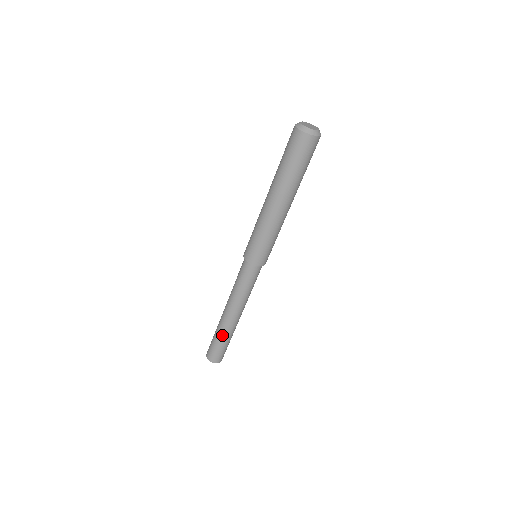
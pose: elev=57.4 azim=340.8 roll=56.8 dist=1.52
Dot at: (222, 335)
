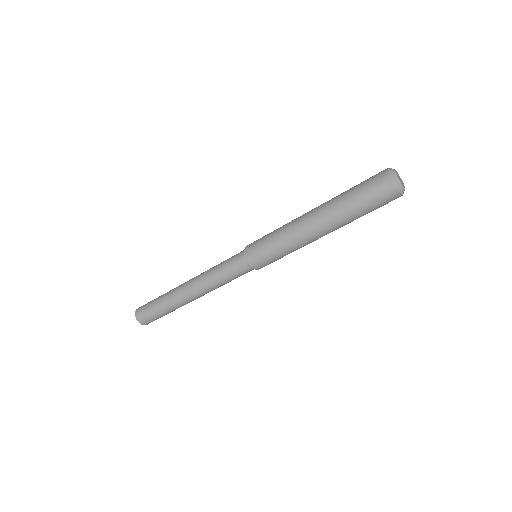
Dot at: (170, 307)
